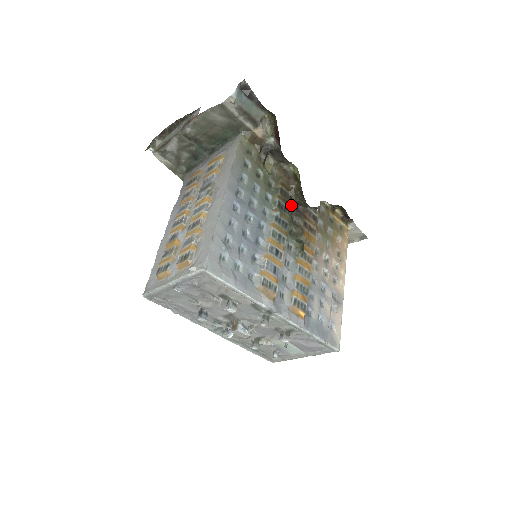
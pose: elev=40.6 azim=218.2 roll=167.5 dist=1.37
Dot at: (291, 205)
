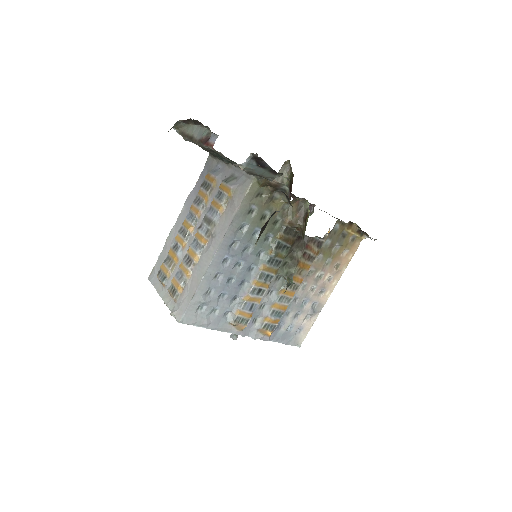
Dot at: (293, 241)
